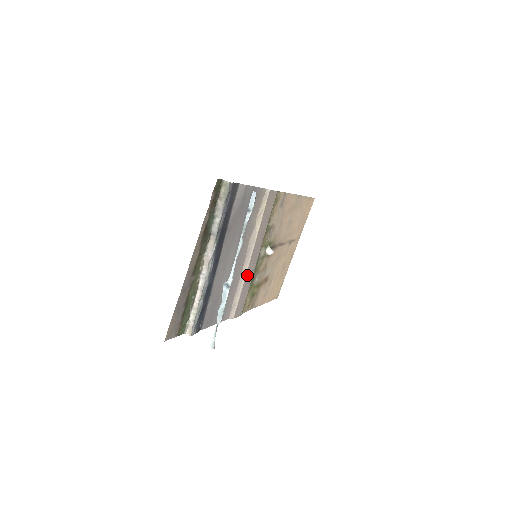
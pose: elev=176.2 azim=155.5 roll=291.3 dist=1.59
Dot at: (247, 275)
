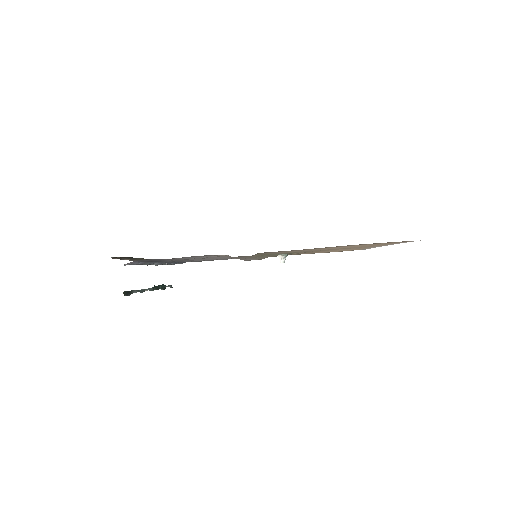
Dot at: (245, 259)
